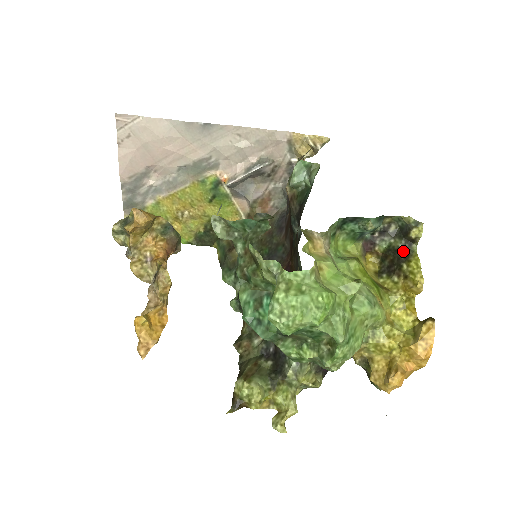
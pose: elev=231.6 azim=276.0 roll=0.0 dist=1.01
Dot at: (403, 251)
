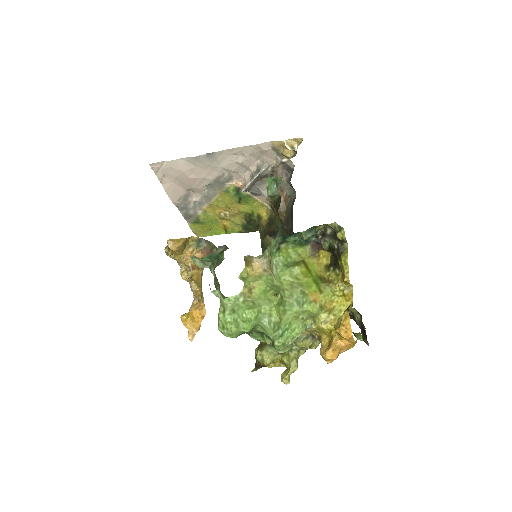
Dot at: (337, 250)
